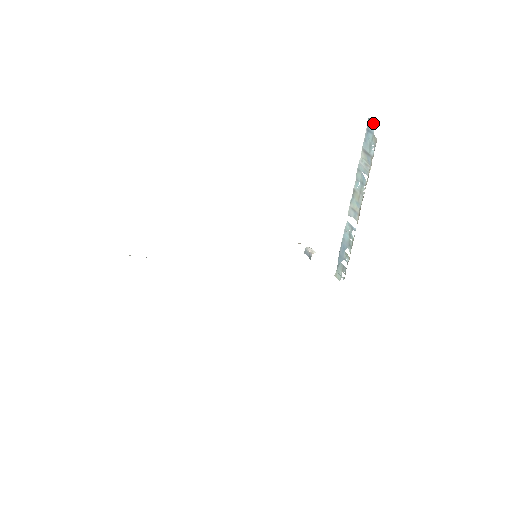
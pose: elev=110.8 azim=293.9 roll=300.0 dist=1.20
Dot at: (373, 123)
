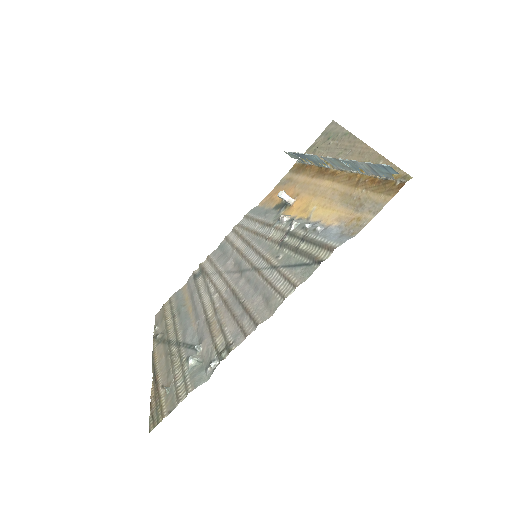
Dot at: (395, 173)
